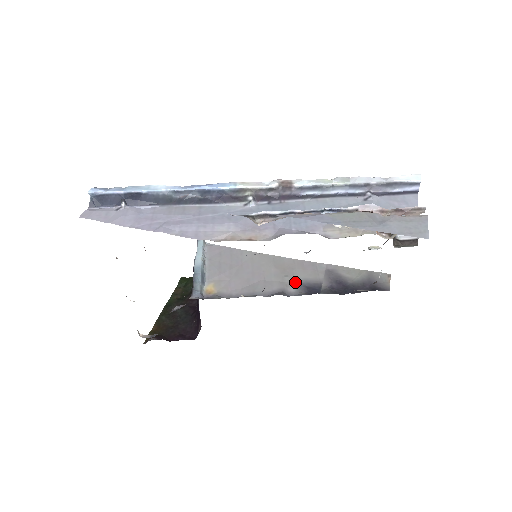
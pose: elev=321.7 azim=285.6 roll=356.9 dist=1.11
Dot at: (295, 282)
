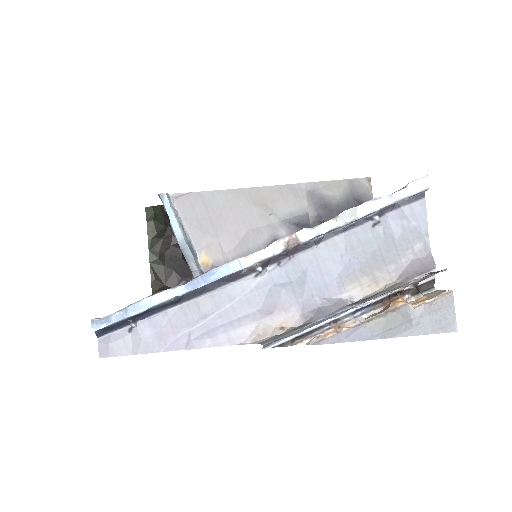
Dot at: (282, 220)
